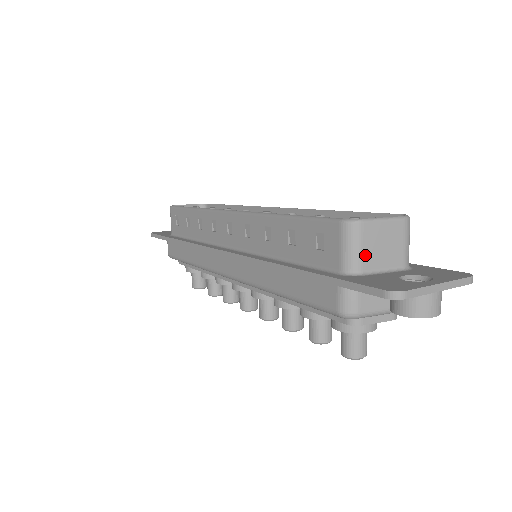
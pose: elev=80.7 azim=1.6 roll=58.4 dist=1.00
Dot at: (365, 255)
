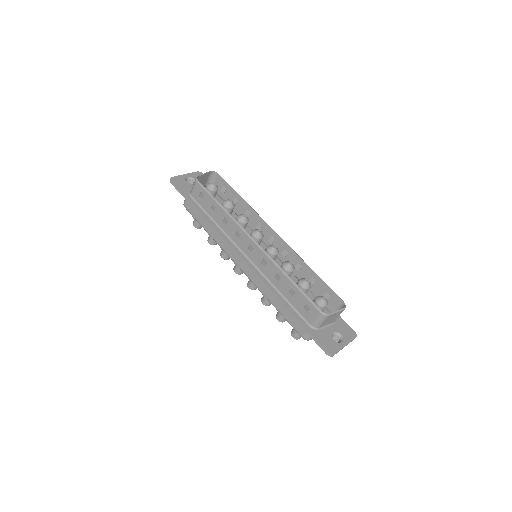
Dot at: (323, 323)
